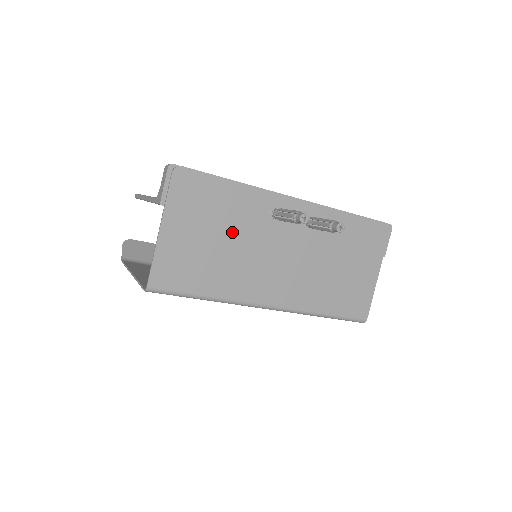
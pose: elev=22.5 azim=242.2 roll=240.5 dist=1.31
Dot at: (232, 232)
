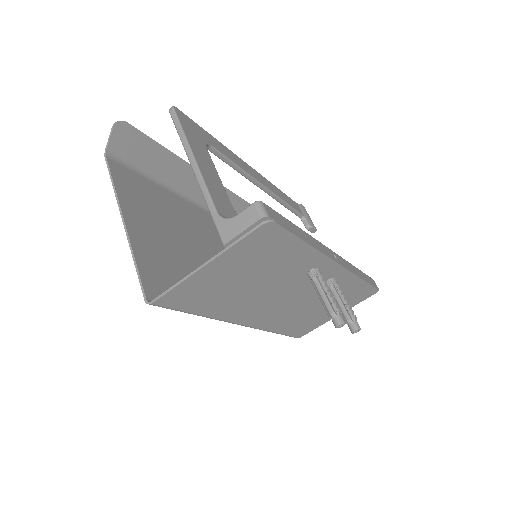
Dot at: (265, 278)
